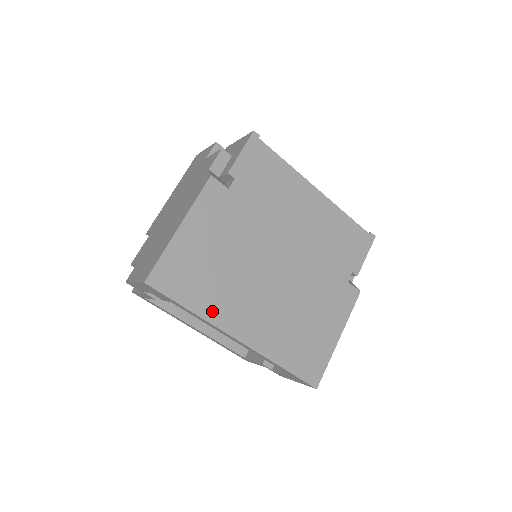
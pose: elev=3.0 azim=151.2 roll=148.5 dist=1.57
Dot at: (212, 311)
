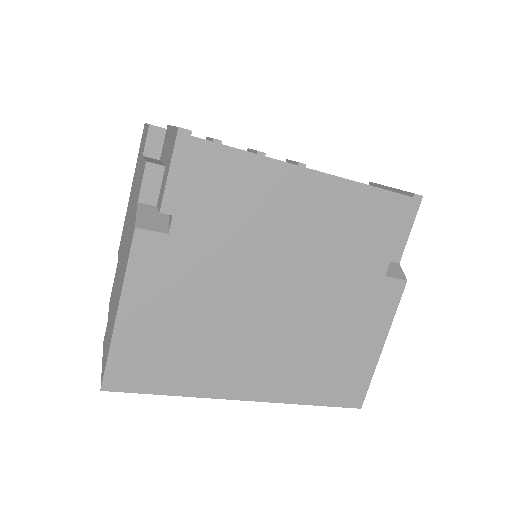
Dot at: (199, 385)
